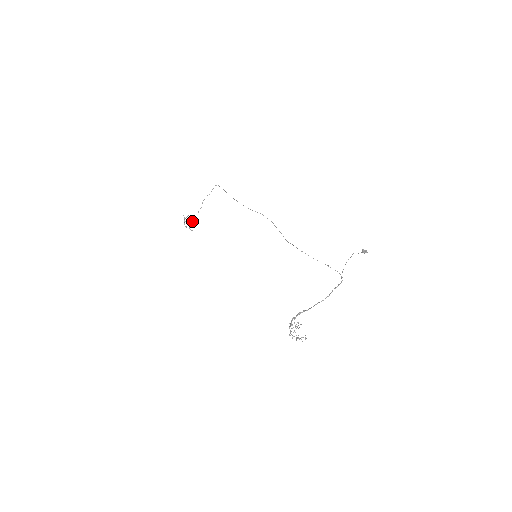
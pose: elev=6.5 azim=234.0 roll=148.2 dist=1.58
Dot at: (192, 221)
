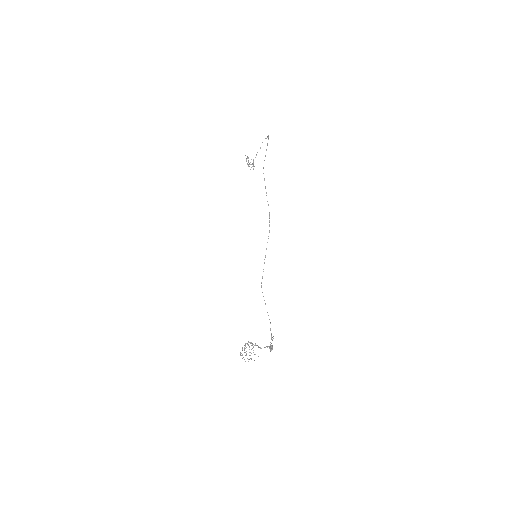
Dot at: occluded
